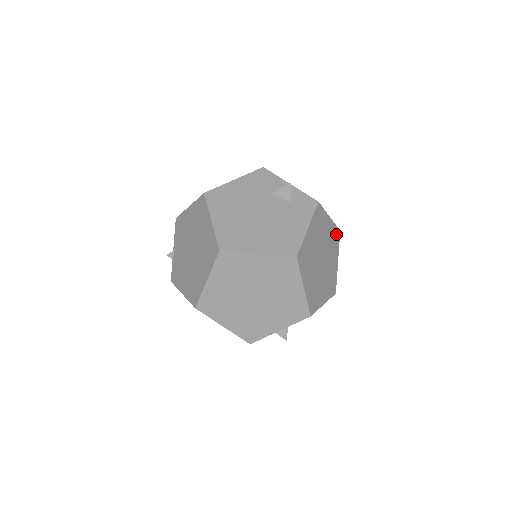
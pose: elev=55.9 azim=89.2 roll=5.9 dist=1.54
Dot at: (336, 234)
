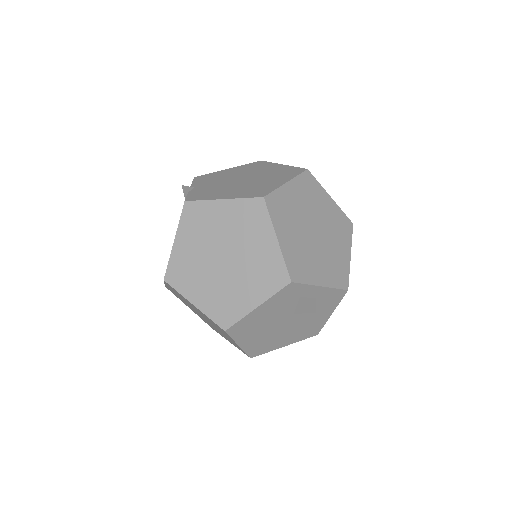
Dot at: occluded
